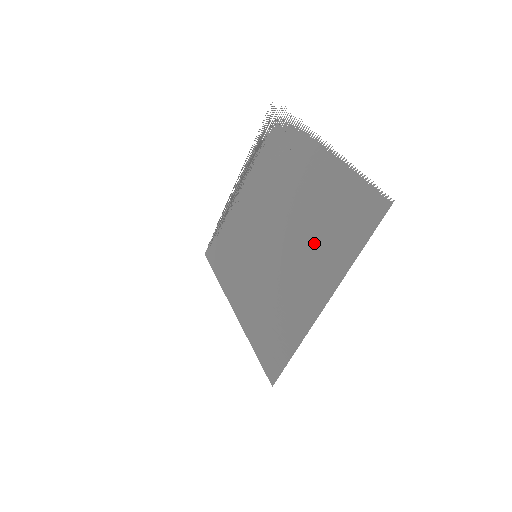
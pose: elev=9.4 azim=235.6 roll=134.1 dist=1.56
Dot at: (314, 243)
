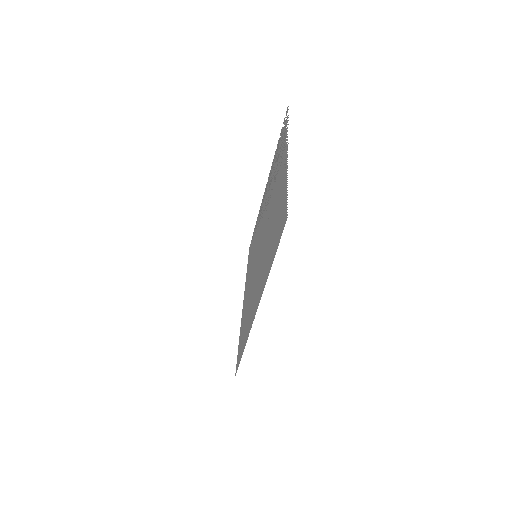
Dot at: (266, 250)
